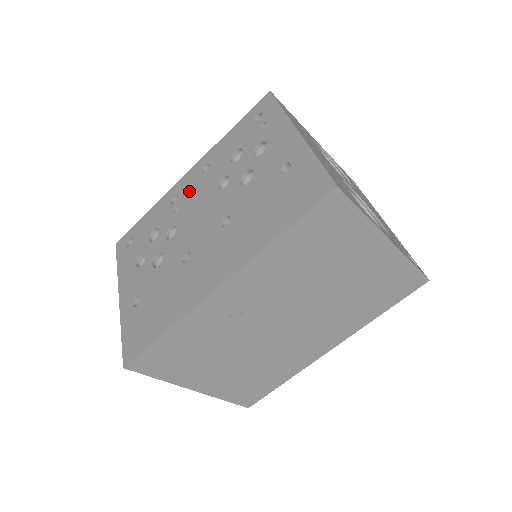
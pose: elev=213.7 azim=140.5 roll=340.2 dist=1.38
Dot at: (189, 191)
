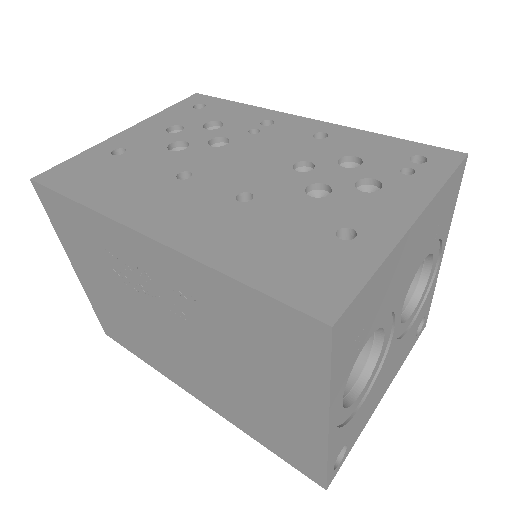
Dot at: (282, 133)
